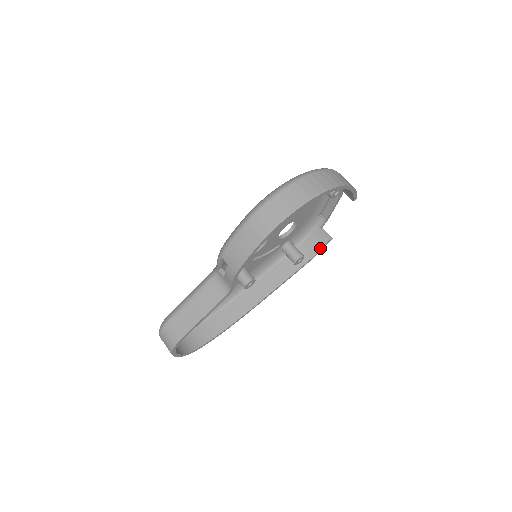
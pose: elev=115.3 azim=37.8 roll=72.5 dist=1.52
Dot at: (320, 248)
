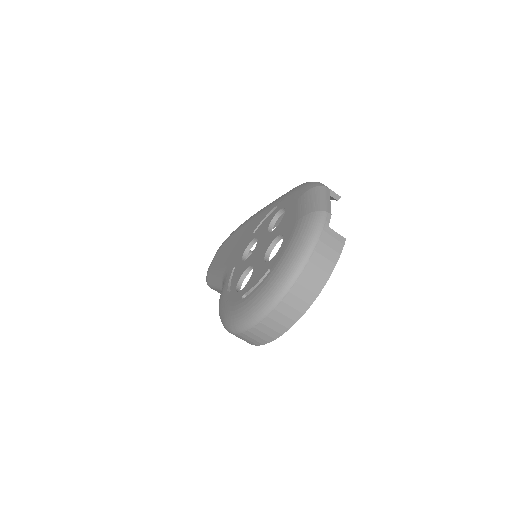
Dot at: occluded
